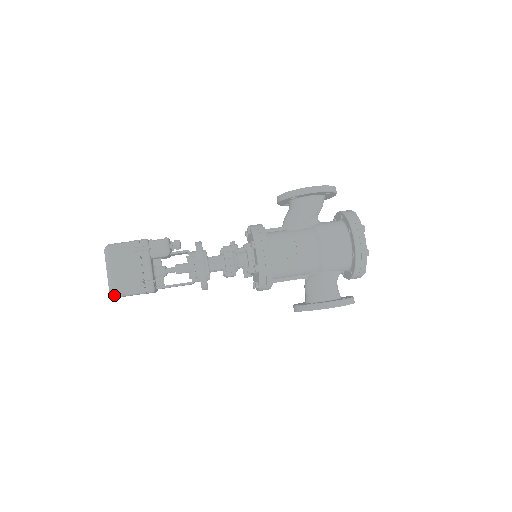
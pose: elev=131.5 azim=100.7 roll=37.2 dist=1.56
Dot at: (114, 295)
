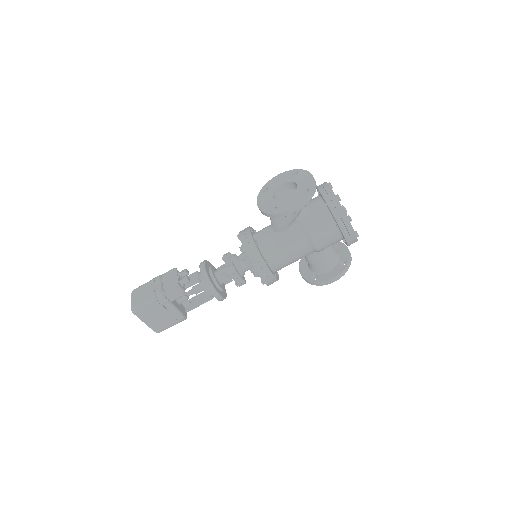
Dot at: occluded
